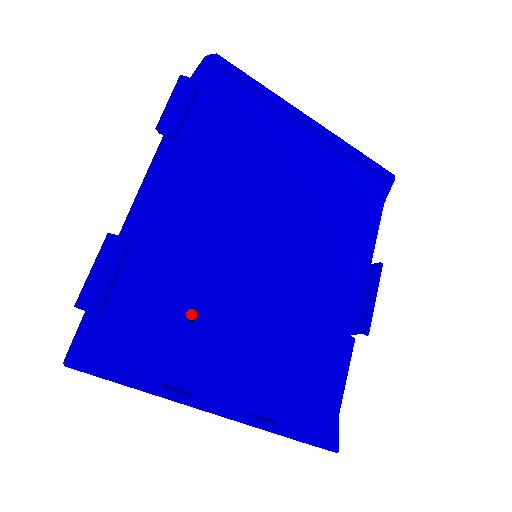
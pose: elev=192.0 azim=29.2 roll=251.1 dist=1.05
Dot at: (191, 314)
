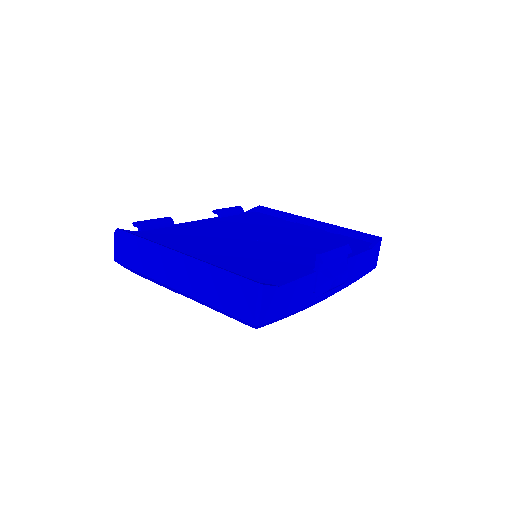
Dot at: (190, 241)
